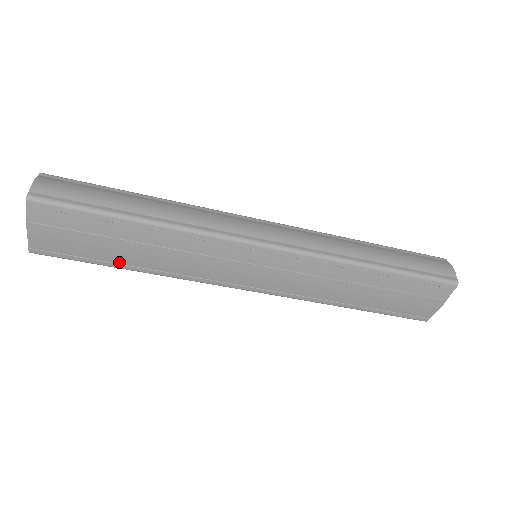
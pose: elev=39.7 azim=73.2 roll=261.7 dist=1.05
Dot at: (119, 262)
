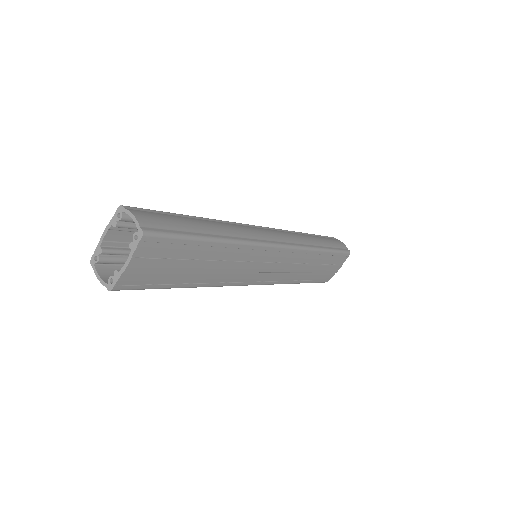
Dot at: (182, 282)
